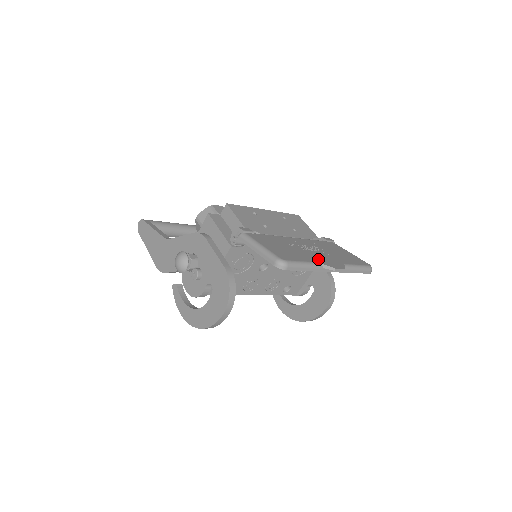
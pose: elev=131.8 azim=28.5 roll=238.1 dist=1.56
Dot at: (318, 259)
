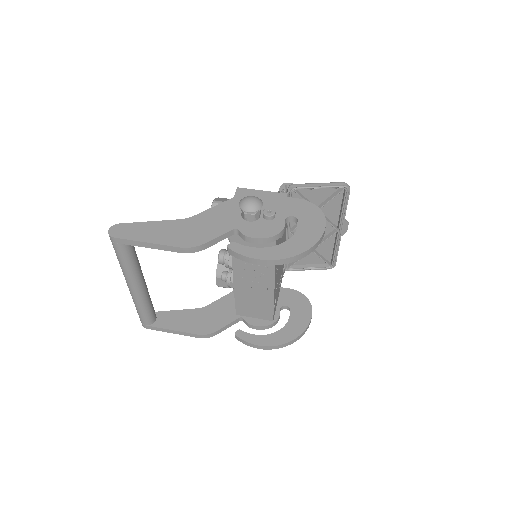
Dot at: (333, 219)
